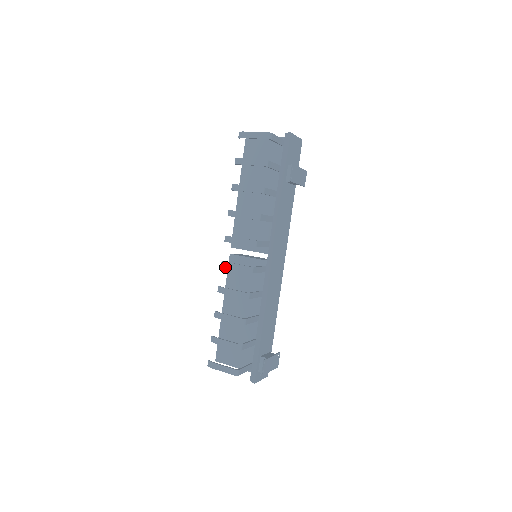
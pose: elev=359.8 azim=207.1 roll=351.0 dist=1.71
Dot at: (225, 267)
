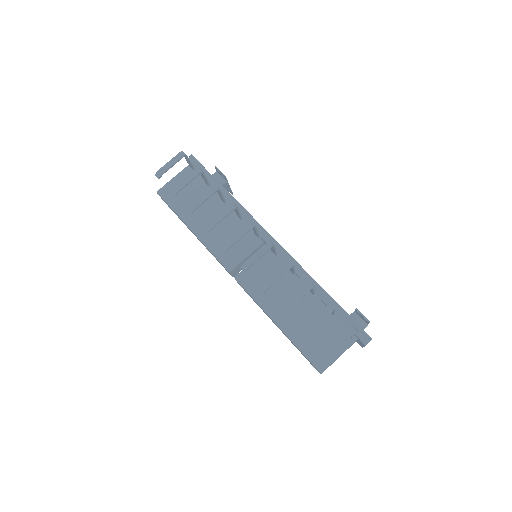
Dot at: (248, 266)
